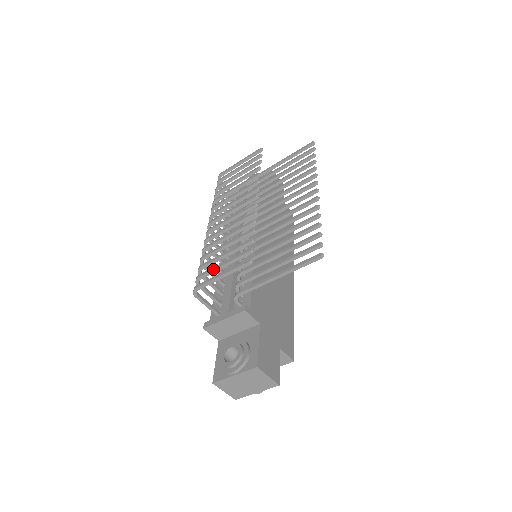
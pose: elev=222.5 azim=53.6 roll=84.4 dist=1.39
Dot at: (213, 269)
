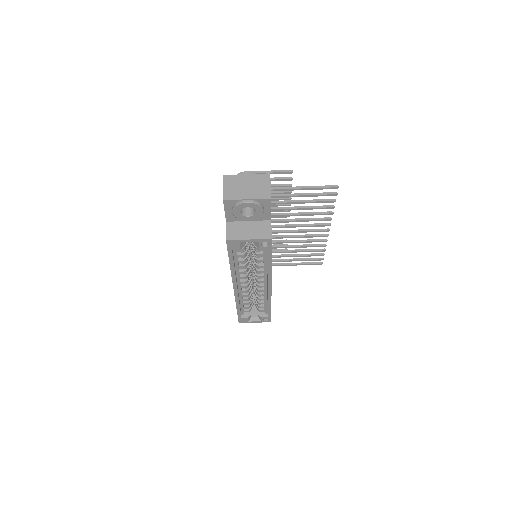
Dot at: occluded
